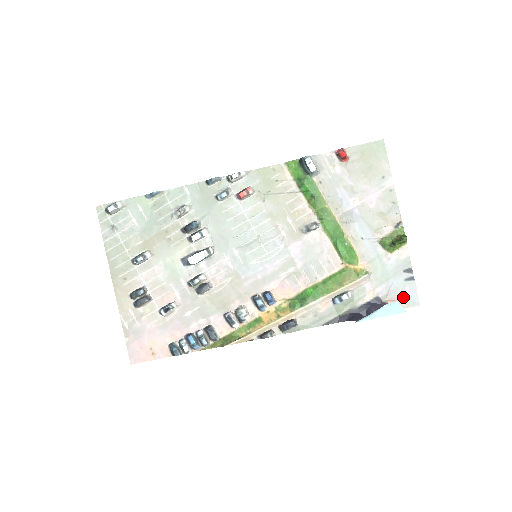
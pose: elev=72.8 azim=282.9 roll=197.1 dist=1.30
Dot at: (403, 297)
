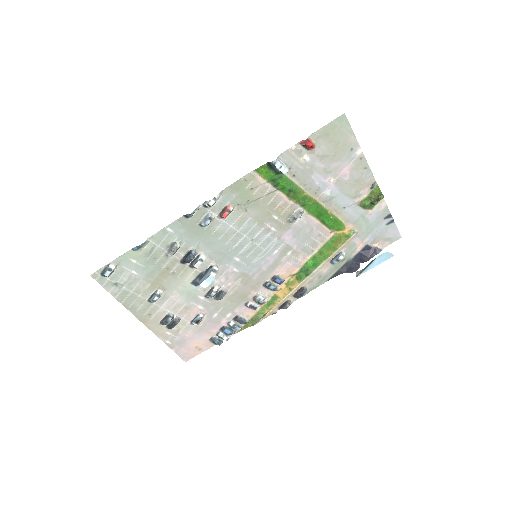
Dot at: (387, 237)
